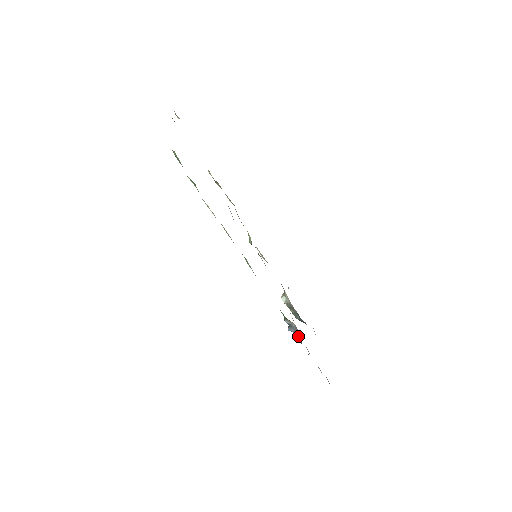
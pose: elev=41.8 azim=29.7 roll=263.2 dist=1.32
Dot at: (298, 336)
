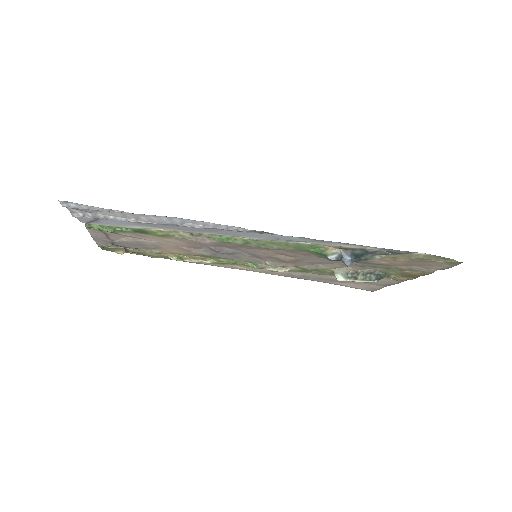
Dot at: (356, 254)
